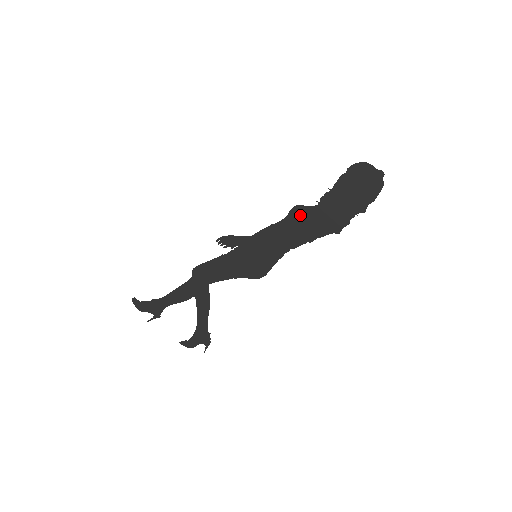
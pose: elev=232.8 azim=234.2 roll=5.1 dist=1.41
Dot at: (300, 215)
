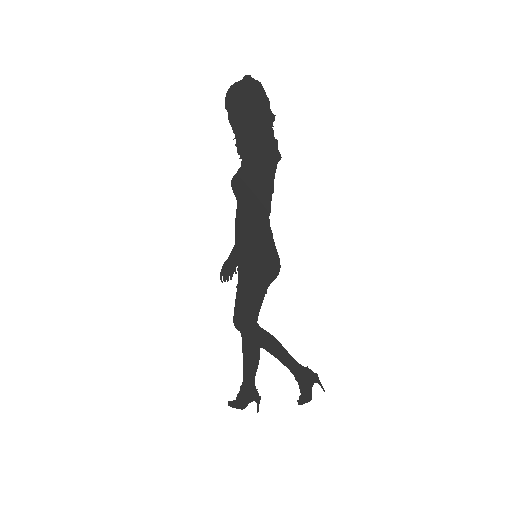
Dot at: (242, 184)
